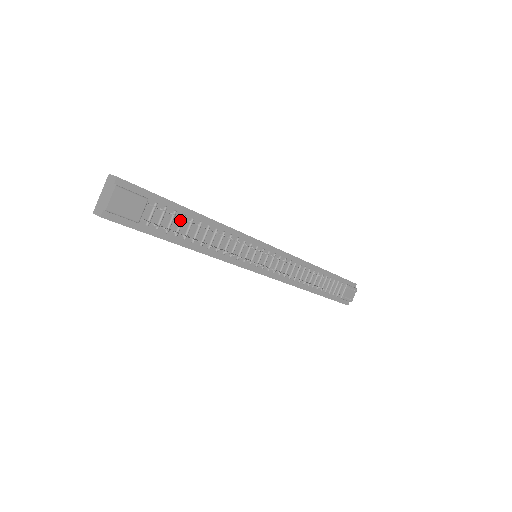
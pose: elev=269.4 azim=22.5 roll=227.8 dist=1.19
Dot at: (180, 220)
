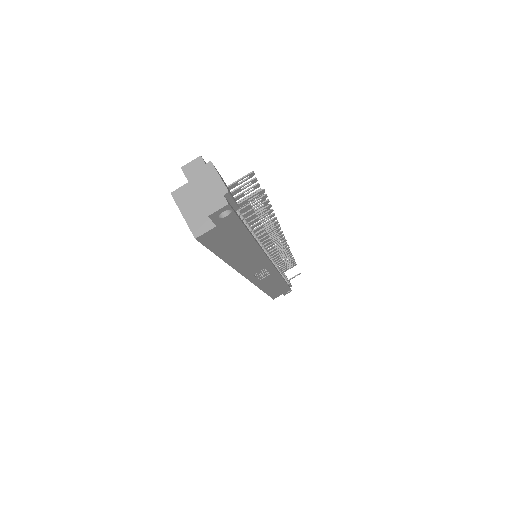
Dot at: occluded
